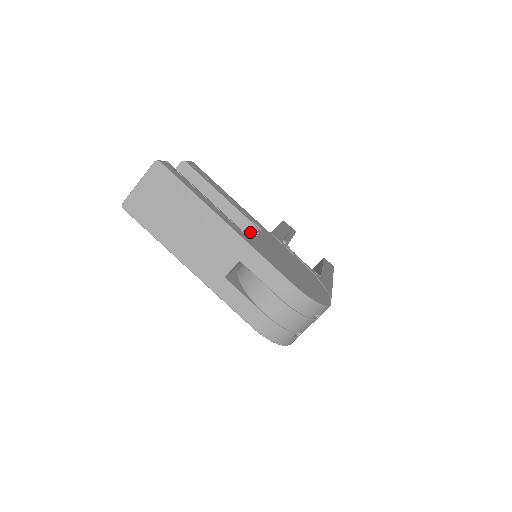
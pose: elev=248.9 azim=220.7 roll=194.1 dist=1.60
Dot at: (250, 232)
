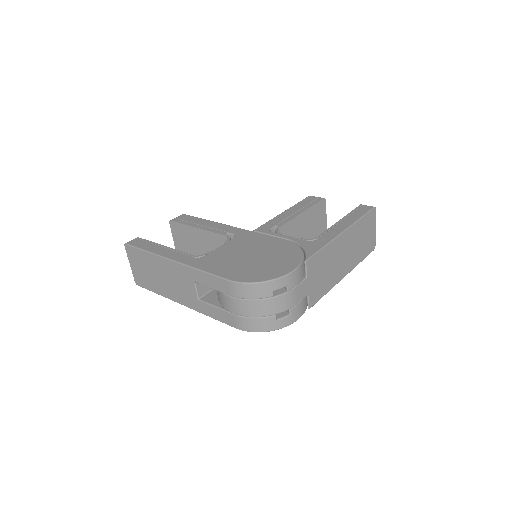
Dot at: occluded
